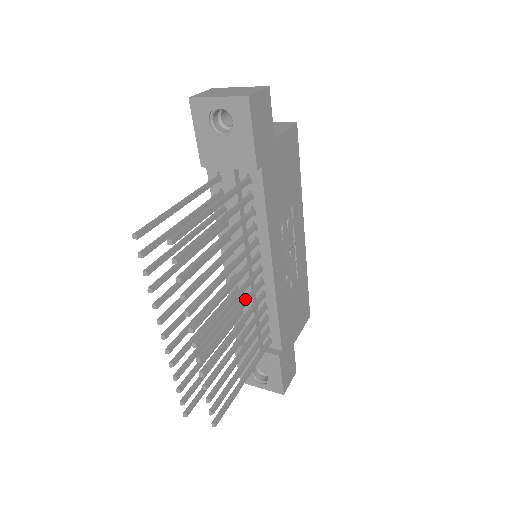
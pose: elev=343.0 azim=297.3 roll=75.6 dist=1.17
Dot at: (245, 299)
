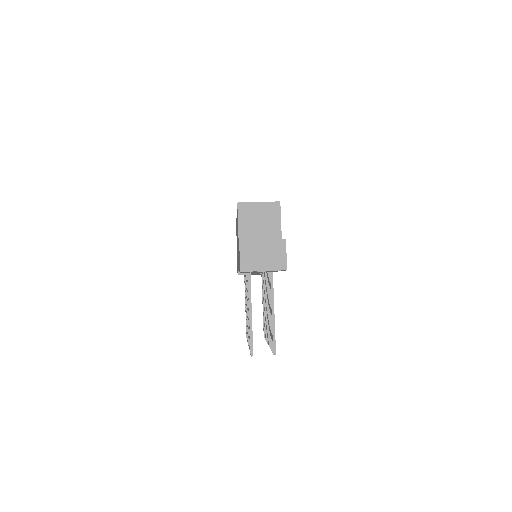
Dot at: occluded
